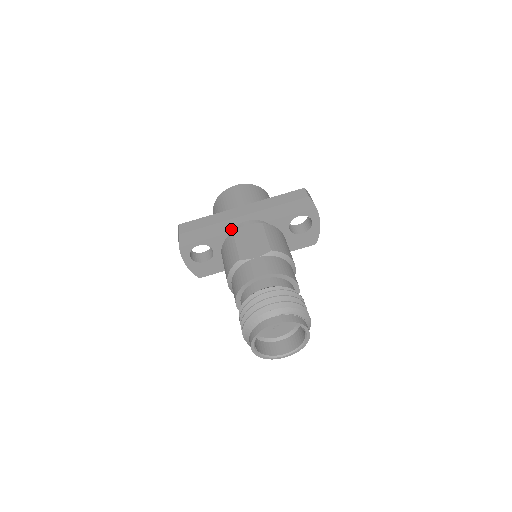
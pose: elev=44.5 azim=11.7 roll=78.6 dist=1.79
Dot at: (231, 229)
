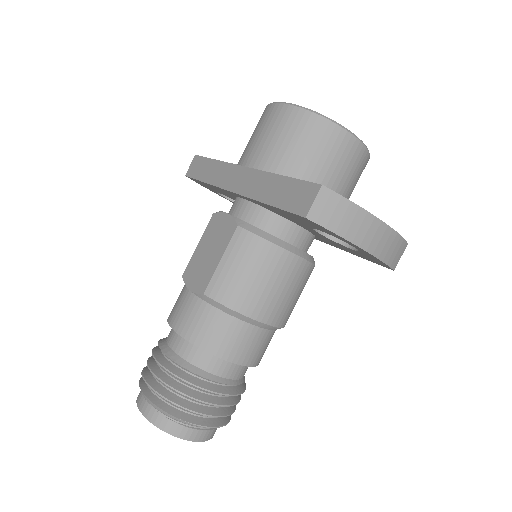
Dot at: (235, 196)
